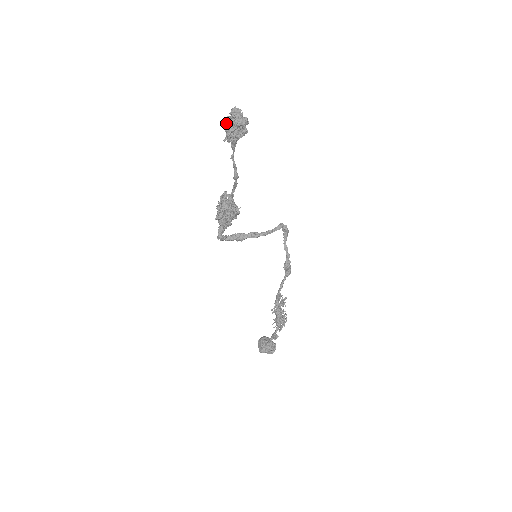
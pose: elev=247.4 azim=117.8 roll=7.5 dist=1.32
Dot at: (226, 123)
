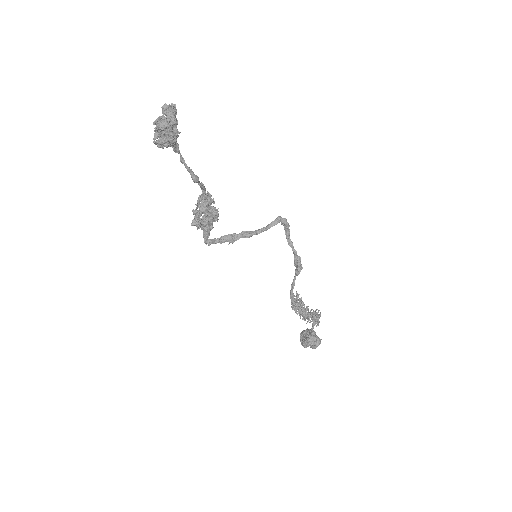
Dot at: occluded
